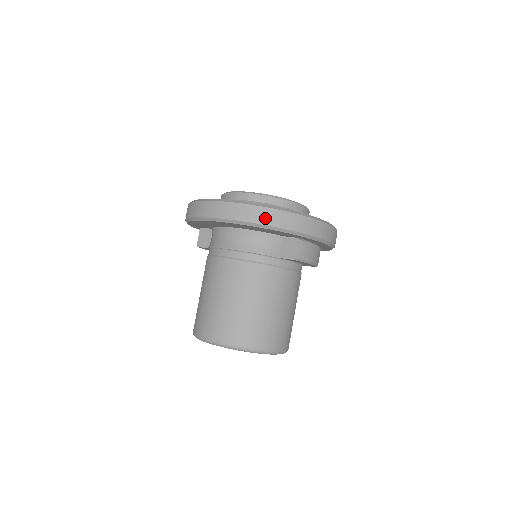
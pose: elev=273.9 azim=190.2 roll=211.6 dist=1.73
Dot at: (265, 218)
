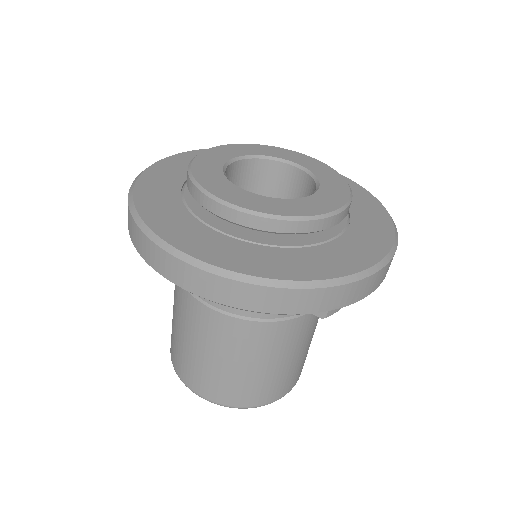
Dot at: (278, 304)
